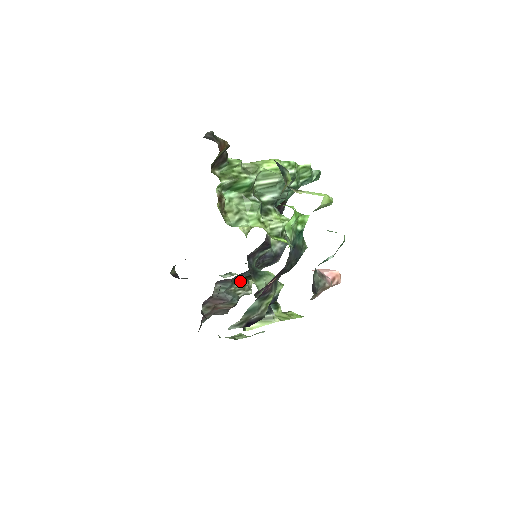
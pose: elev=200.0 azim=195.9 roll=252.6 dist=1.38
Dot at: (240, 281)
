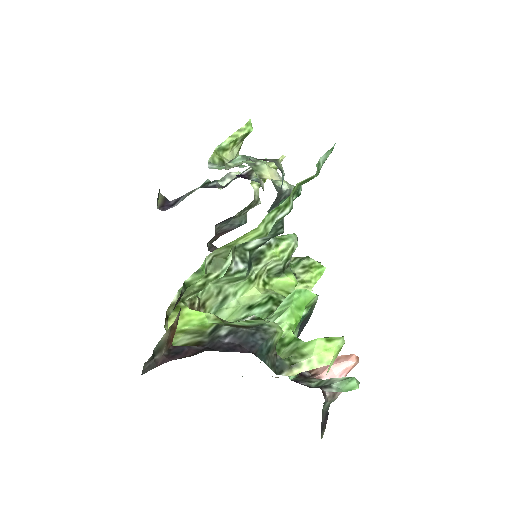
Dot at: occluded
